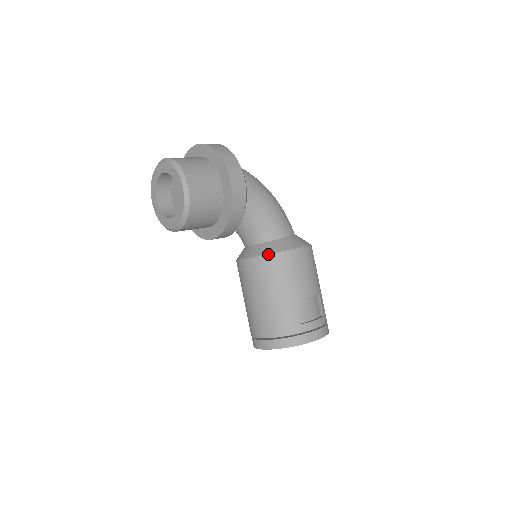
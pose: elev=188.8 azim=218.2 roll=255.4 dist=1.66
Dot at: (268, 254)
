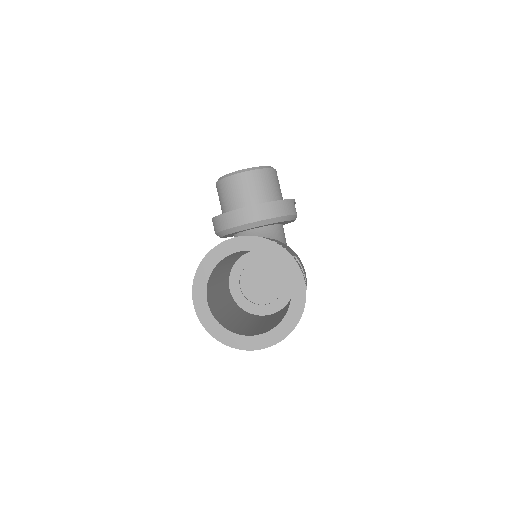
Dot at: occluded
